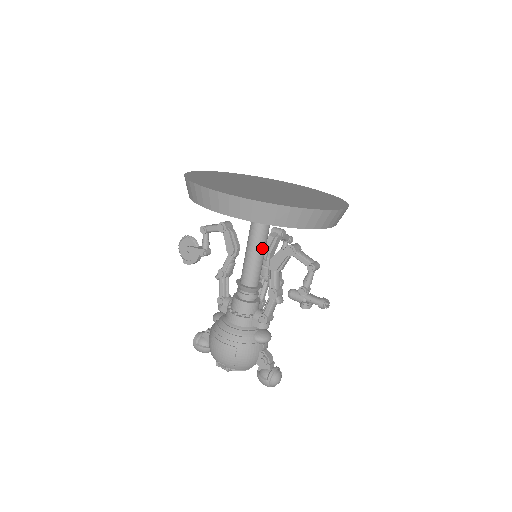
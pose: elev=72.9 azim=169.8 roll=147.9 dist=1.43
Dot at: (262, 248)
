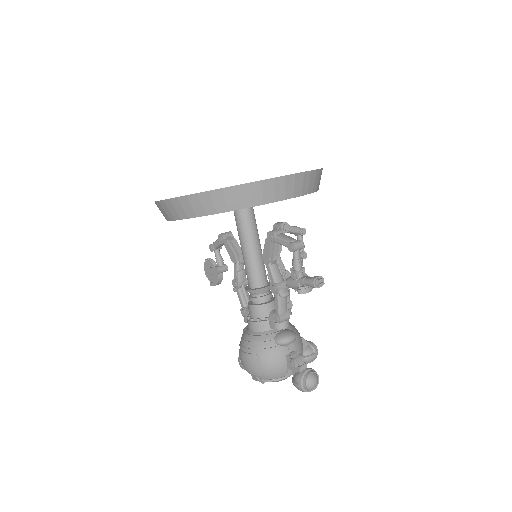
Dot at: (253, 245)
